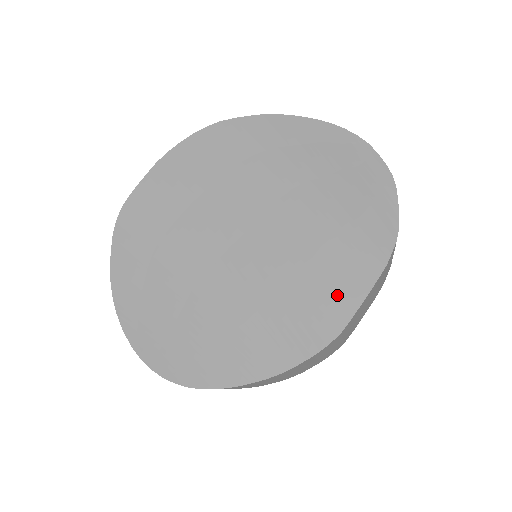
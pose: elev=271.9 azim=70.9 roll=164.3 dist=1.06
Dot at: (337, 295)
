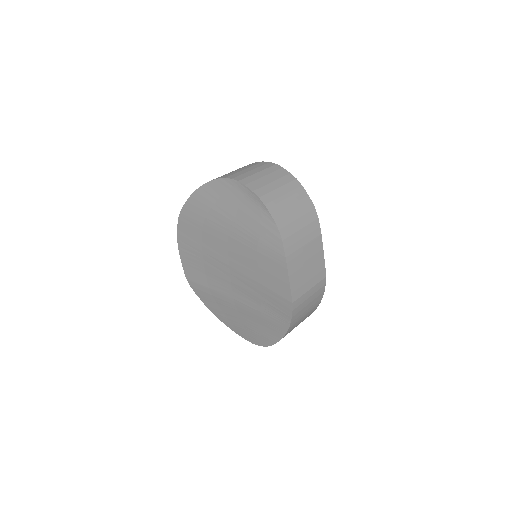
Dot at: (279, 284)
